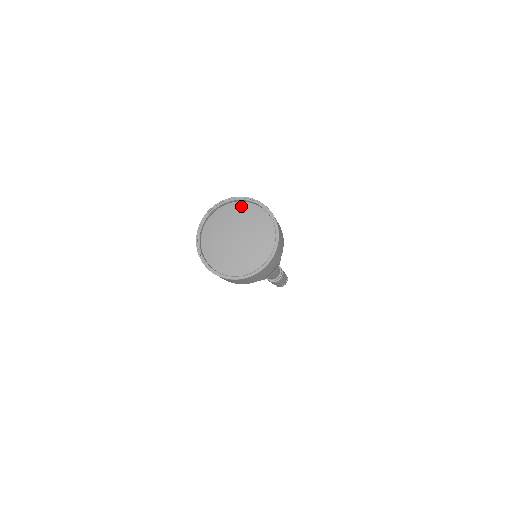
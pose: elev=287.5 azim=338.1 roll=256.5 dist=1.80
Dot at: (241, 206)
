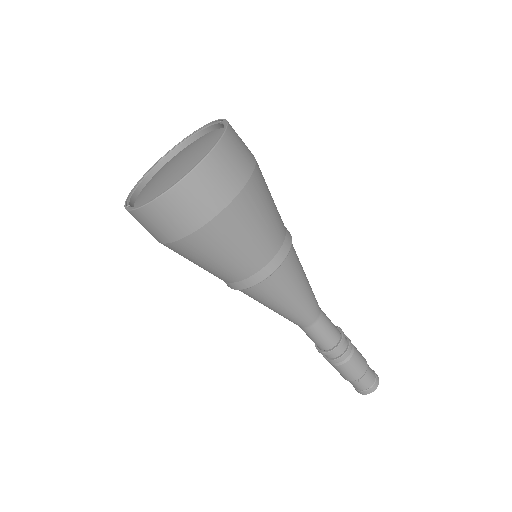
Dot at: (185, 147)
